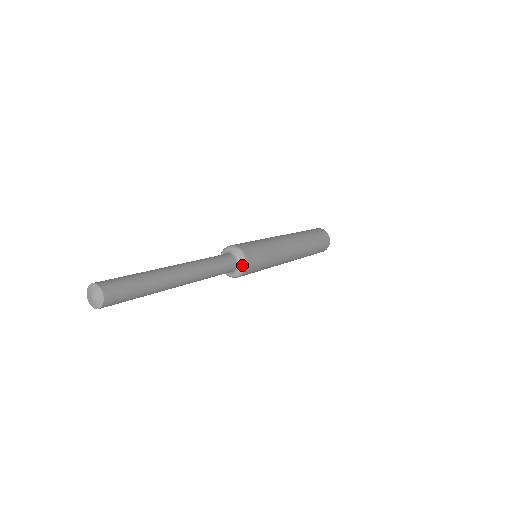
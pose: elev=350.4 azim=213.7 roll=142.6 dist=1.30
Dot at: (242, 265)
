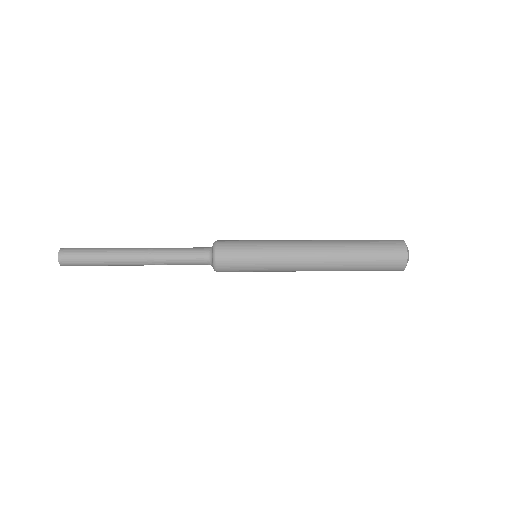
Dot at: (213, 261)
